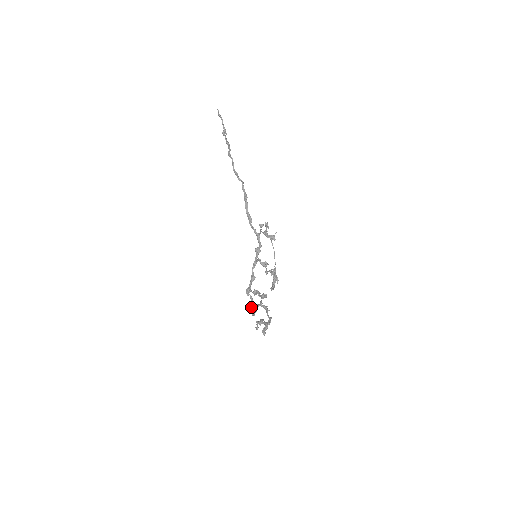
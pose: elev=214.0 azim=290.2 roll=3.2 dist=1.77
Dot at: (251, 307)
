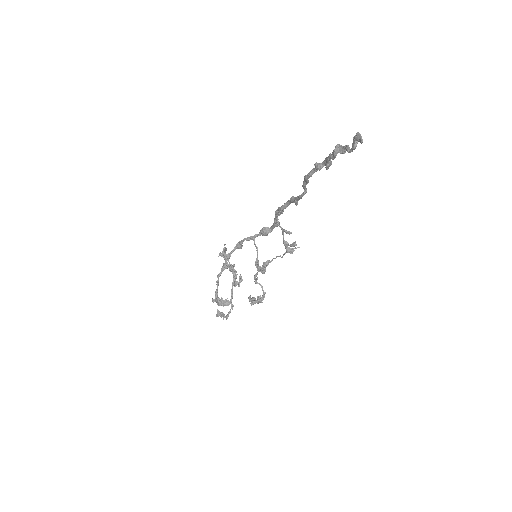
Dot at: (220, 255)
